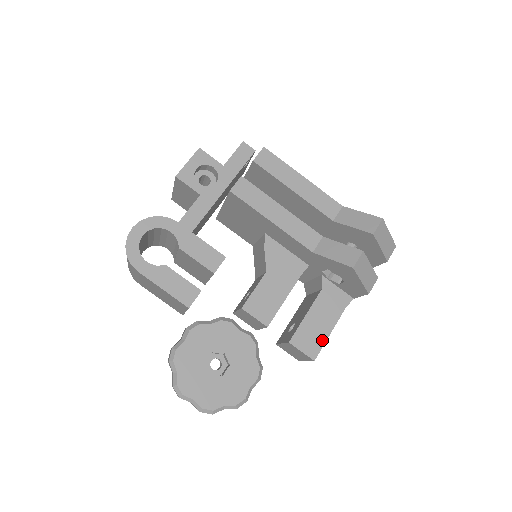
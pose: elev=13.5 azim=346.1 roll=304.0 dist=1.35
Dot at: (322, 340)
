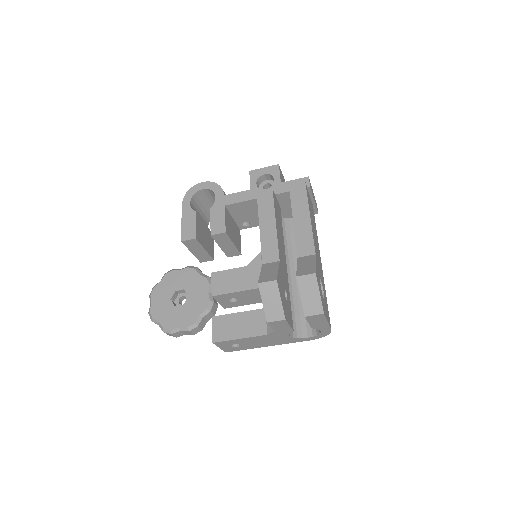
Dot at: (230, 337)
